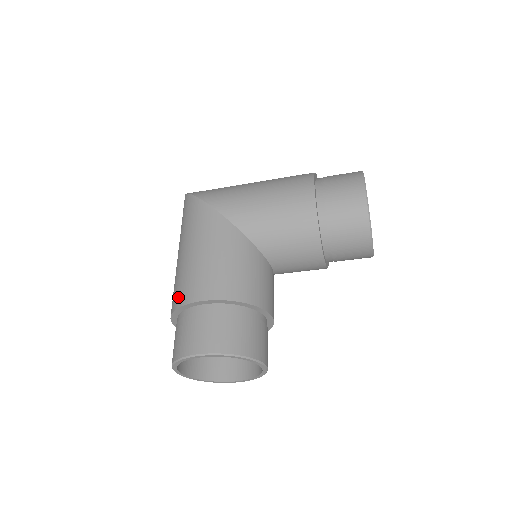
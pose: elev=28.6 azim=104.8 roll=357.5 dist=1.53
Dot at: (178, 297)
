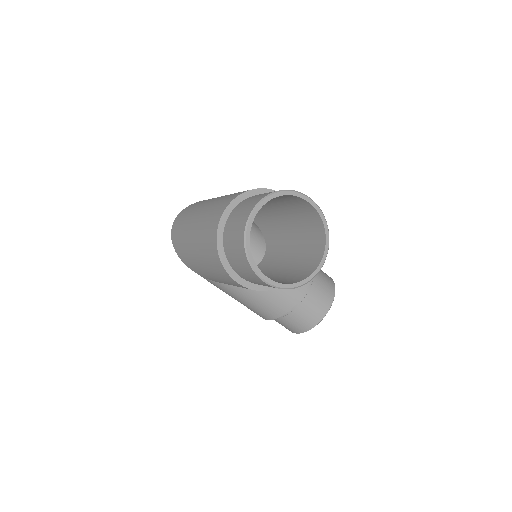
Dot at: occluded
